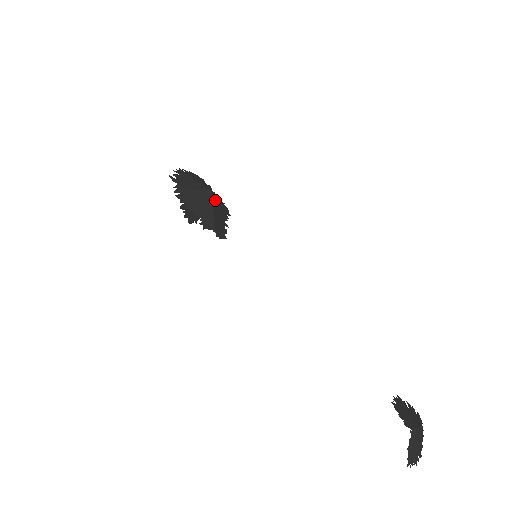
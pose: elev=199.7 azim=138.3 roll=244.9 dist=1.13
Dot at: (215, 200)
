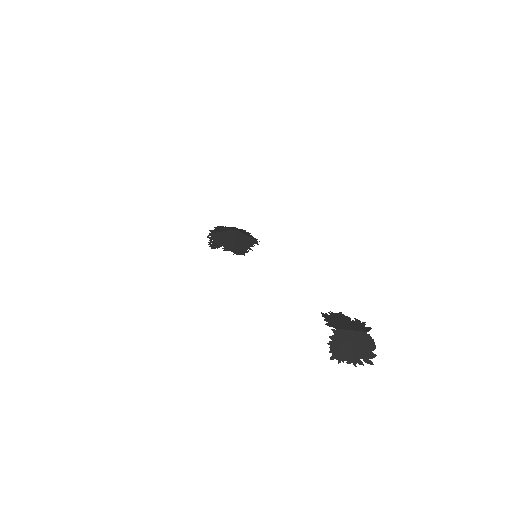
Dot at: (240, 235)
